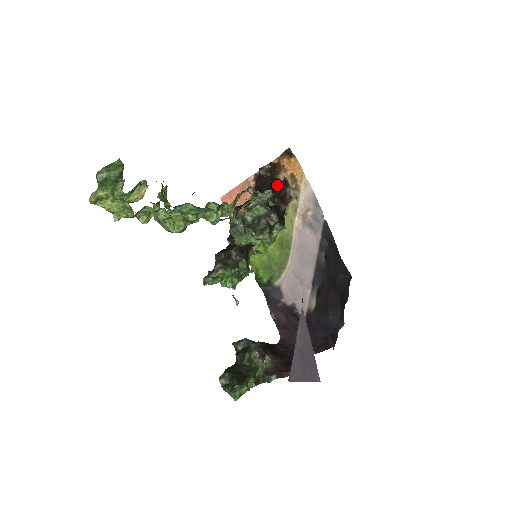
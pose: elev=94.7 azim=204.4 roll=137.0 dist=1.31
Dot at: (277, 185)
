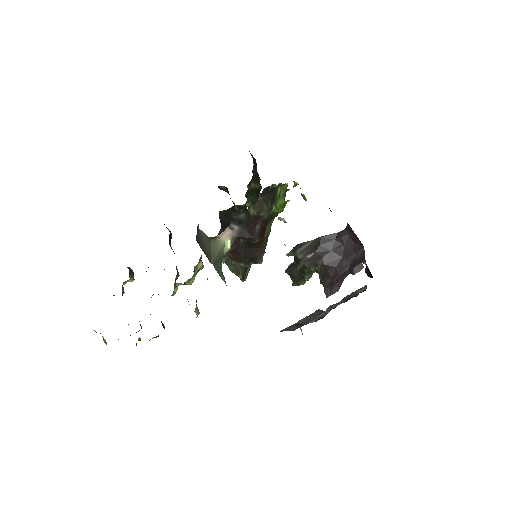
Dot at: occluded
